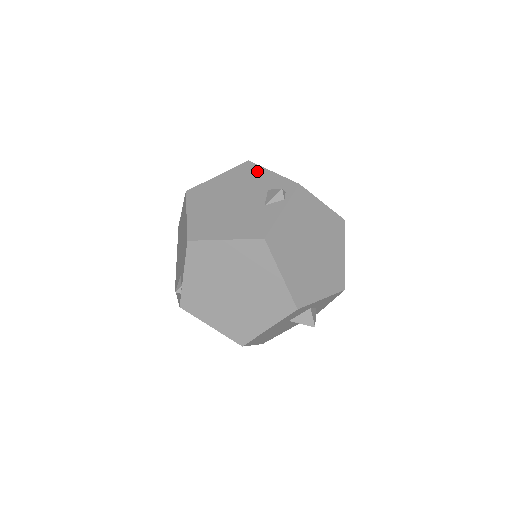
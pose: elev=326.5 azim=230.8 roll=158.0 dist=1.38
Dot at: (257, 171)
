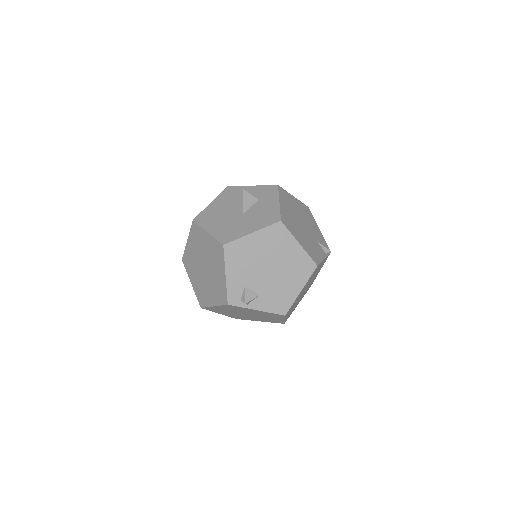
Dot at: occluded
